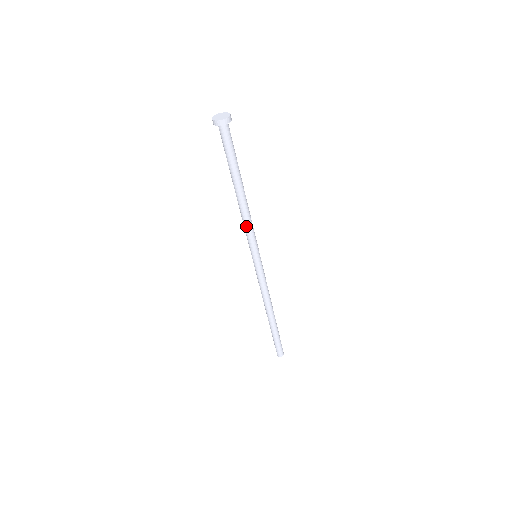
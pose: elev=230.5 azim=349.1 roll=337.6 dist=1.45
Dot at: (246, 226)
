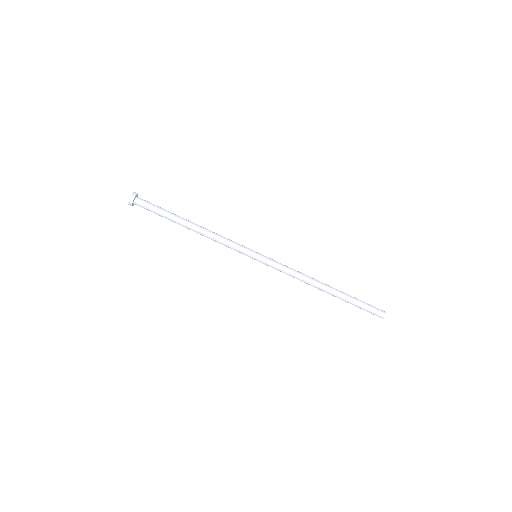
Dot at: (221, 243)
